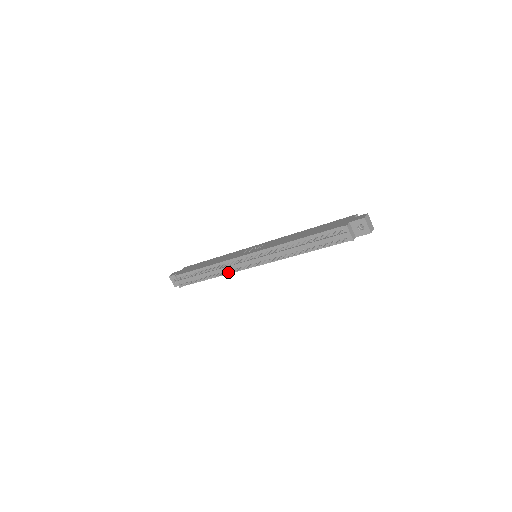
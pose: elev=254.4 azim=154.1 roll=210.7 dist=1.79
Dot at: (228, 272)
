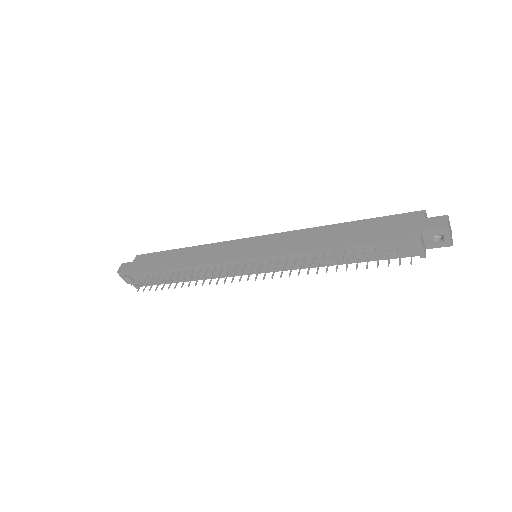
Dot at: (213, 277)
